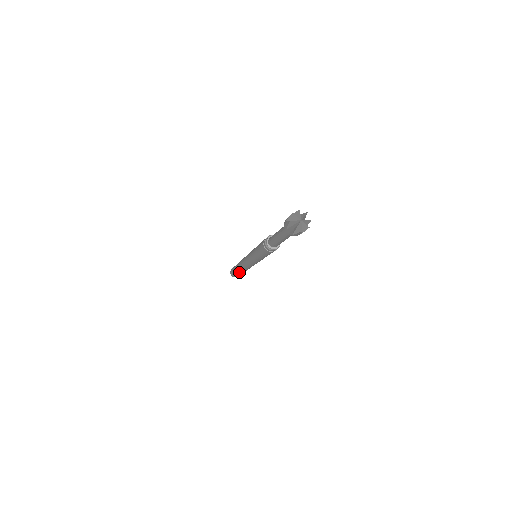
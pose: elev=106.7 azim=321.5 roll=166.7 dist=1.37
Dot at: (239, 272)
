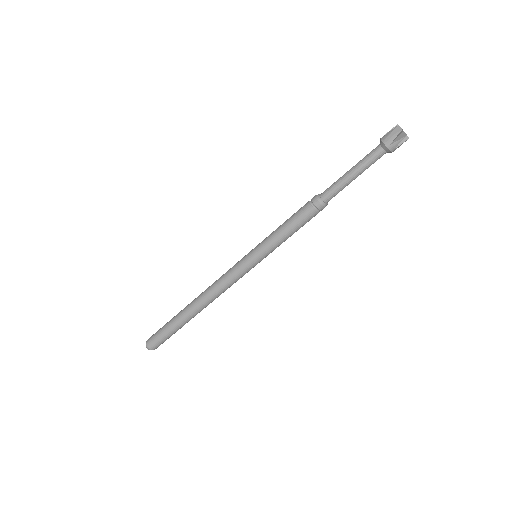
Dot at: (188, 319)
